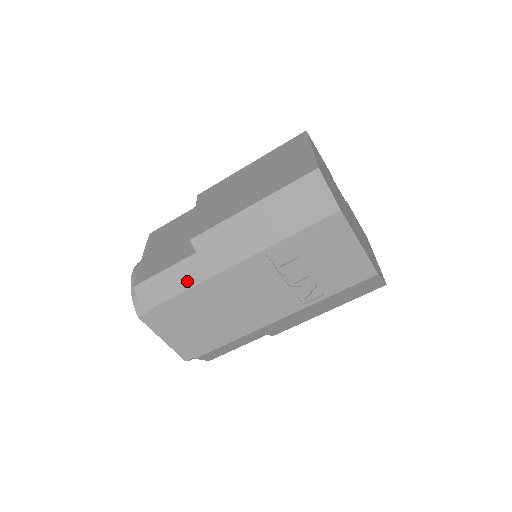
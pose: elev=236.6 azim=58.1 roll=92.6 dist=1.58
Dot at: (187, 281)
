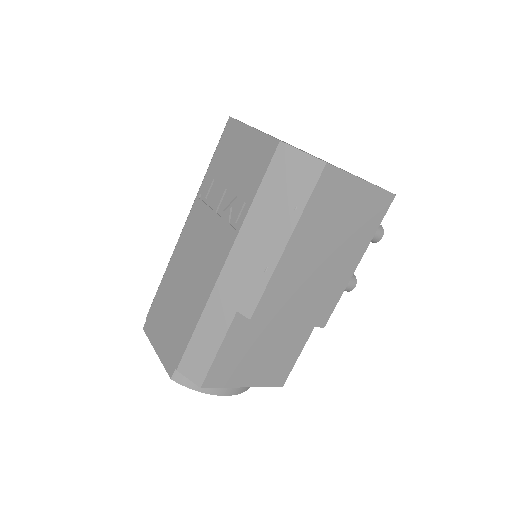
Dot at: occluded
